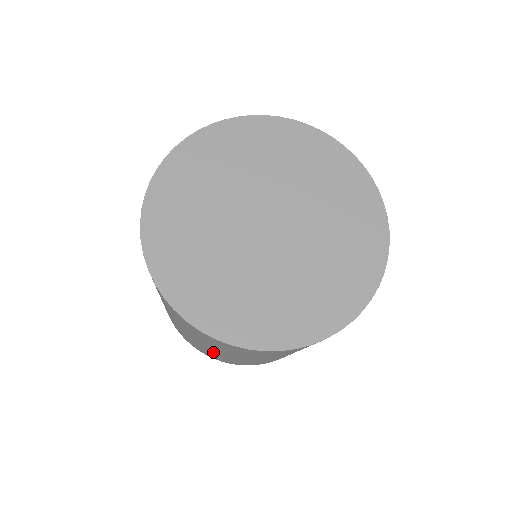
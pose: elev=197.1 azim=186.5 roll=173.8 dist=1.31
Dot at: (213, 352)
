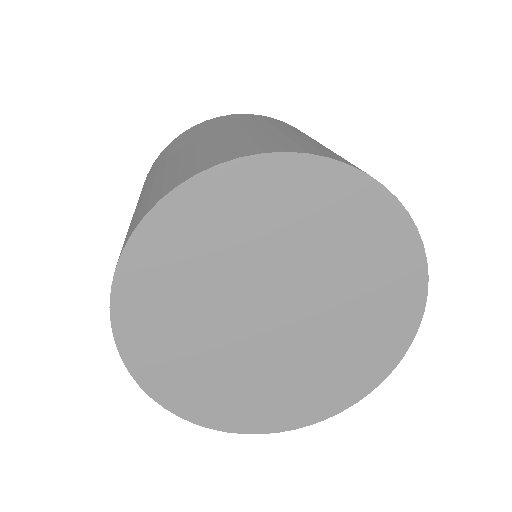
Dot at: occluded
